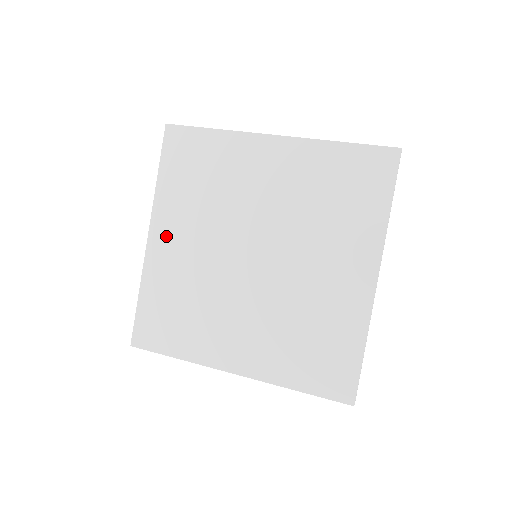
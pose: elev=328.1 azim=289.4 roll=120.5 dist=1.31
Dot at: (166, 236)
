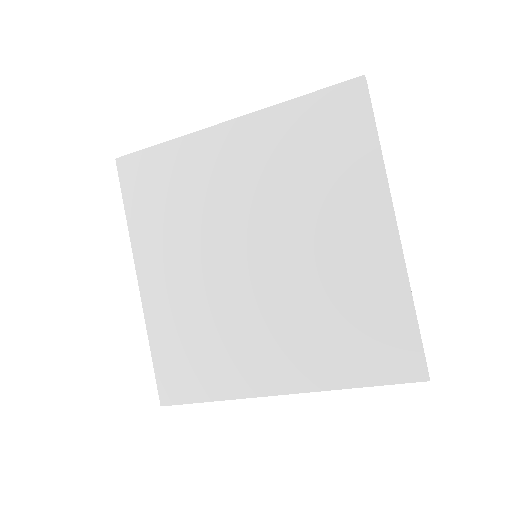
Dot at: (235, 144)
